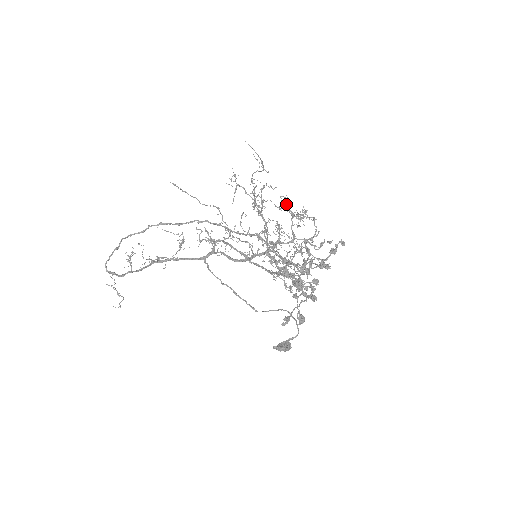
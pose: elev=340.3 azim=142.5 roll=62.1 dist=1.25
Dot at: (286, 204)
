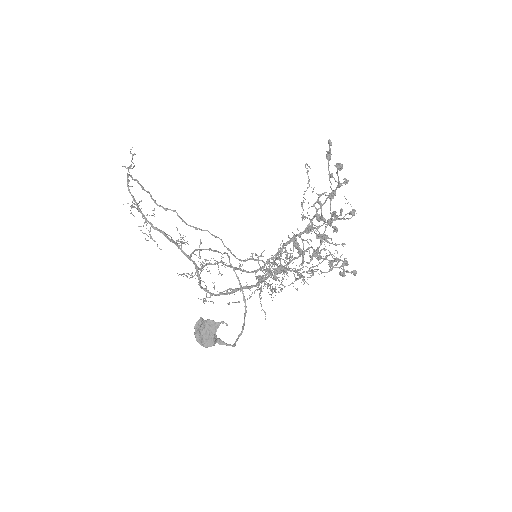
Dot at: (296, 278)
